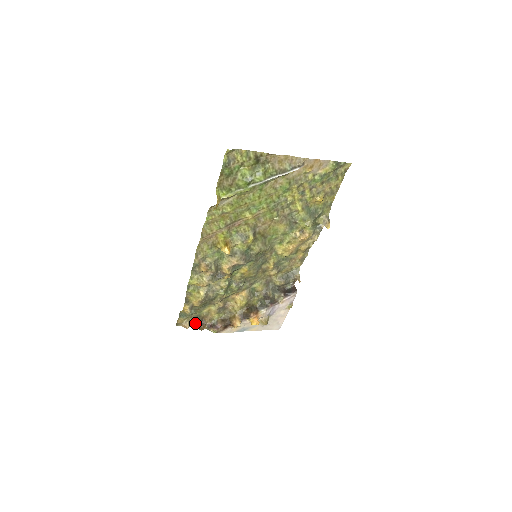
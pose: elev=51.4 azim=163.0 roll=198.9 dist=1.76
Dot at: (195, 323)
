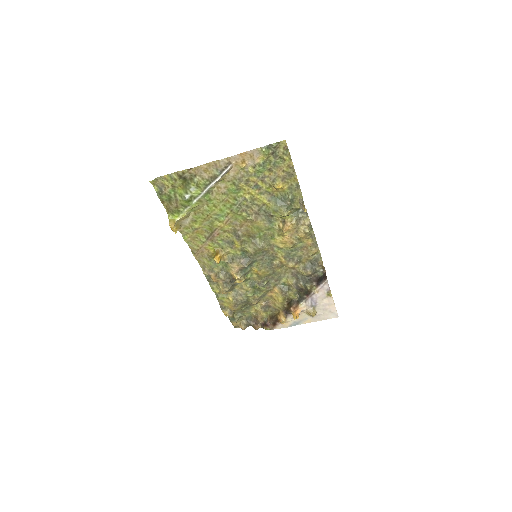
Dot at: (249, 324)
